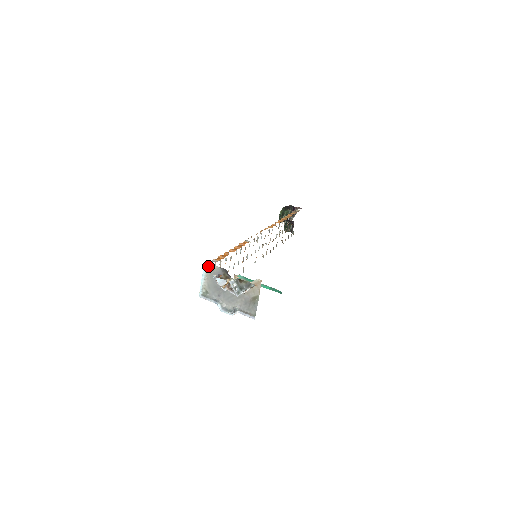
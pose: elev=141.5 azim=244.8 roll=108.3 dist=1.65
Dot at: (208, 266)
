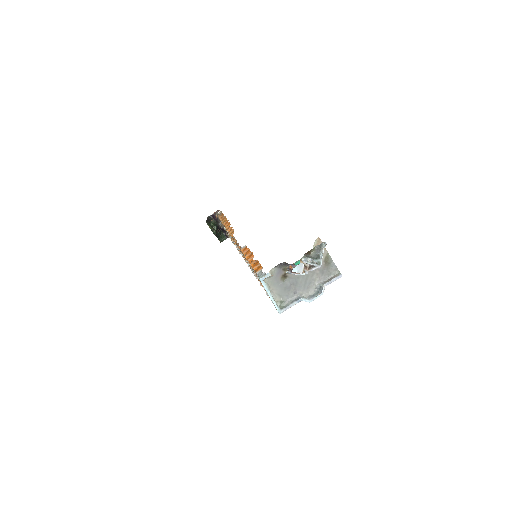
Dot at: (265, 277)
